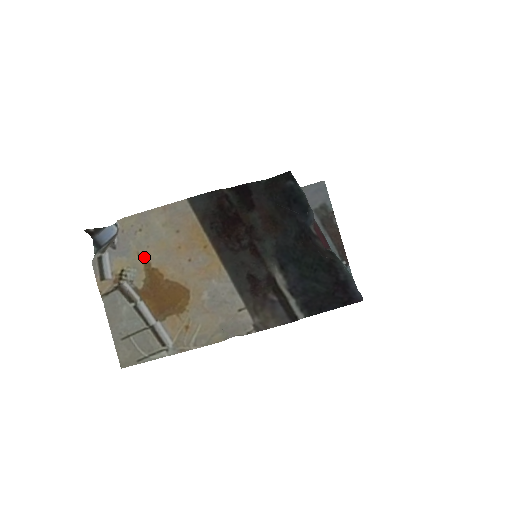
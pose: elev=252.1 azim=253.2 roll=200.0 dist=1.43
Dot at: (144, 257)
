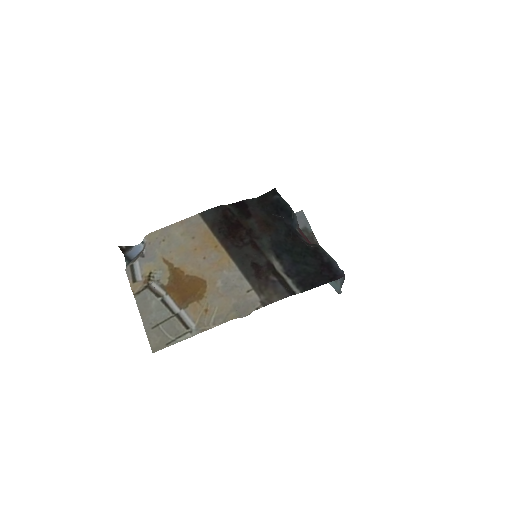
Dot at: (168, 260)
